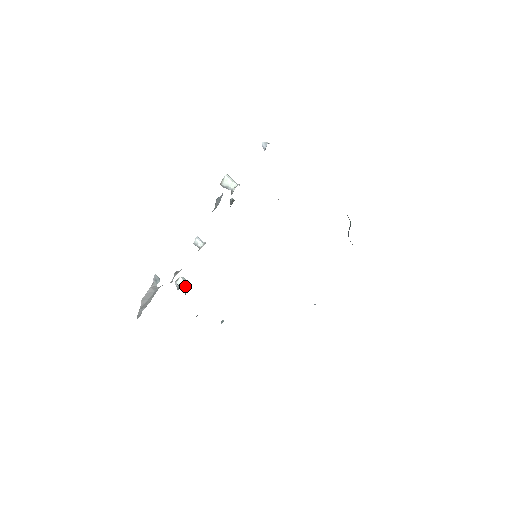
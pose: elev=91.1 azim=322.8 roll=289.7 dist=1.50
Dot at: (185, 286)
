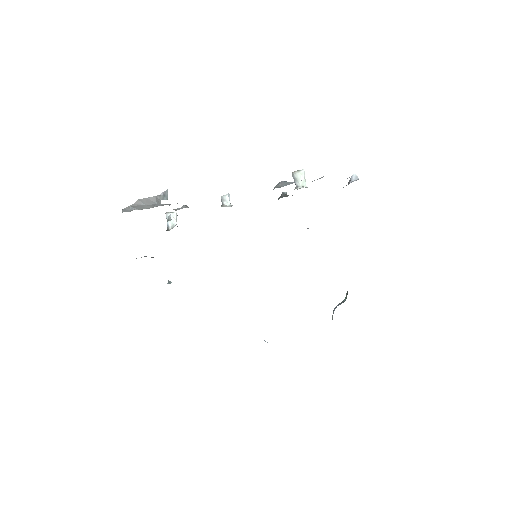
Dot at: (174, 224)
